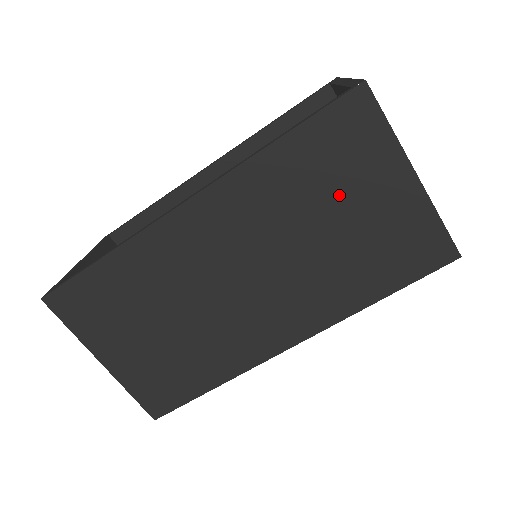
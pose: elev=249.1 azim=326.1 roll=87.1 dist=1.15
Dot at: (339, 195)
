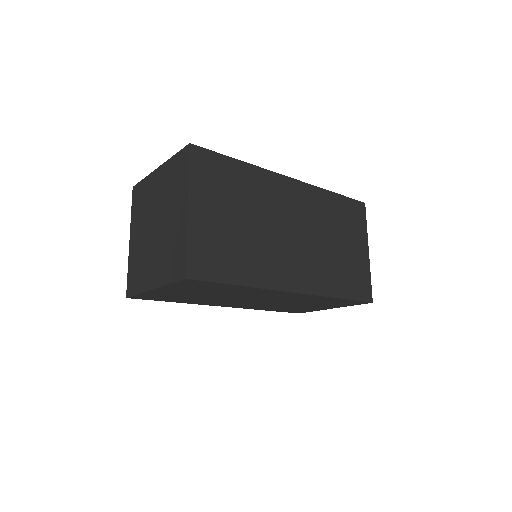
Dot at: (344, 234)
